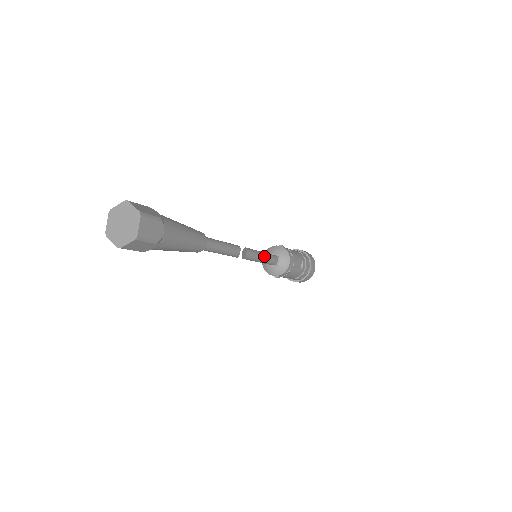
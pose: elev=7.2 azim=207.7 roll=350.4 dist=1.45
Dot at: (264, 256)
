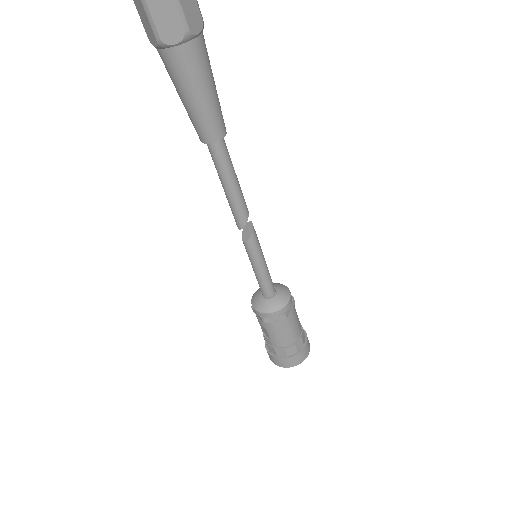
Dot at: occluded
